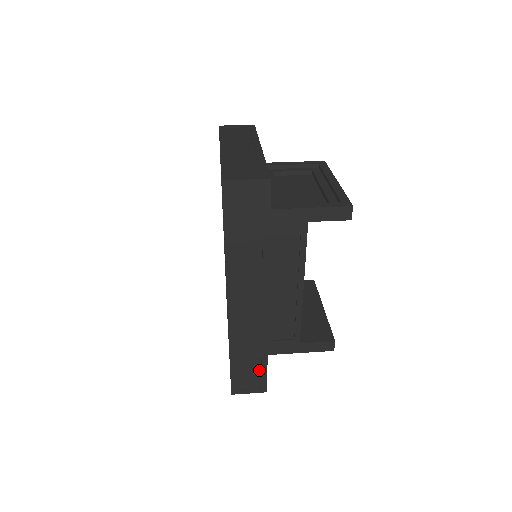
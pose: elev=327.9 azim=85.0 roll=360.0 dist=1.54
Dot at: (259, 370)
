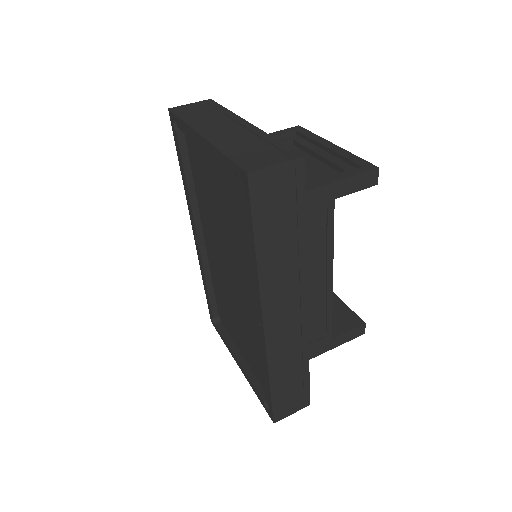
Dot at: (301, 385)
